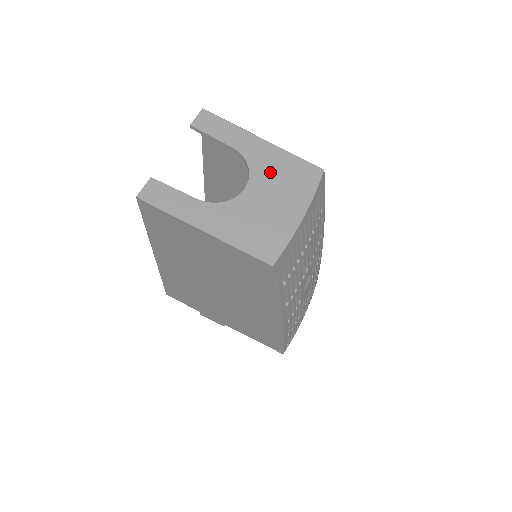
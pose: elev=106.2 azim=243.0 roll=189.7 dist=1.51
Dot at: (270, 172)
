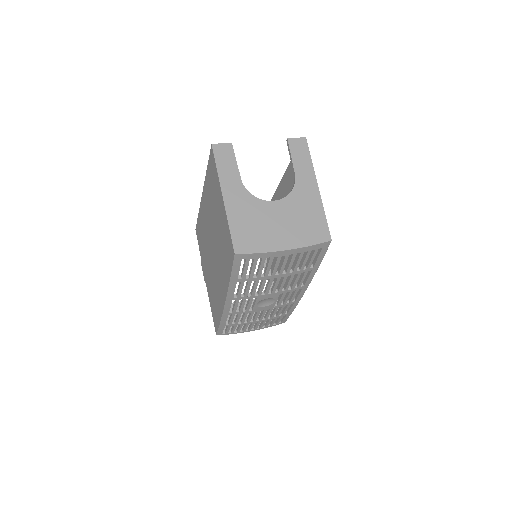
Dot at: (299, 208)
